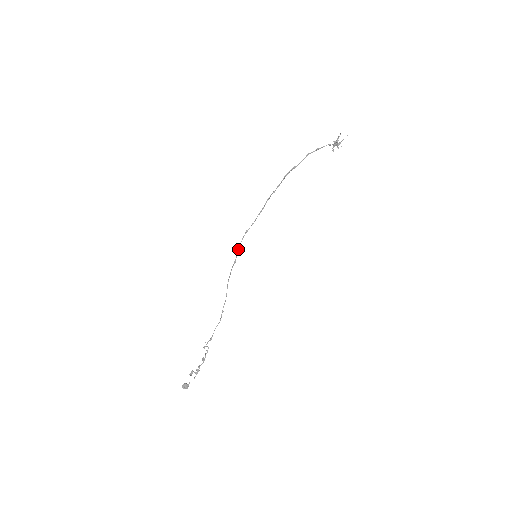
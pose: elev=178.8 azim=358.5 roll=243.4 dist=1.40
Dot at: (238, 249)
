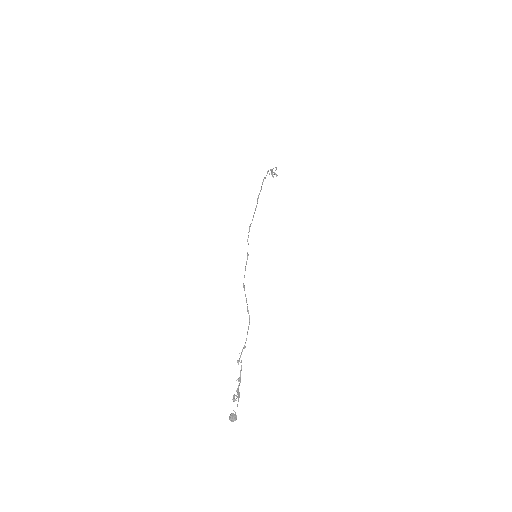
Dot at: (248, 243)
